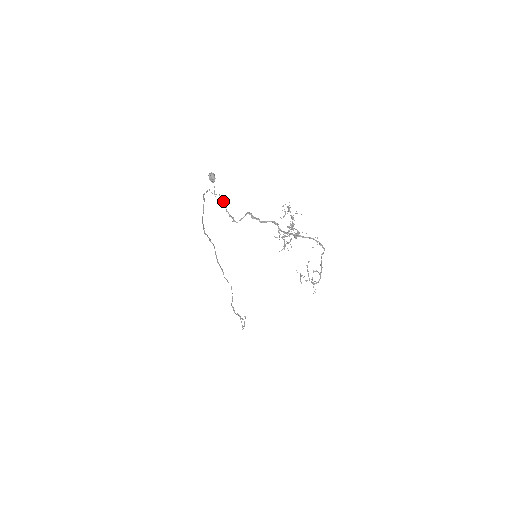
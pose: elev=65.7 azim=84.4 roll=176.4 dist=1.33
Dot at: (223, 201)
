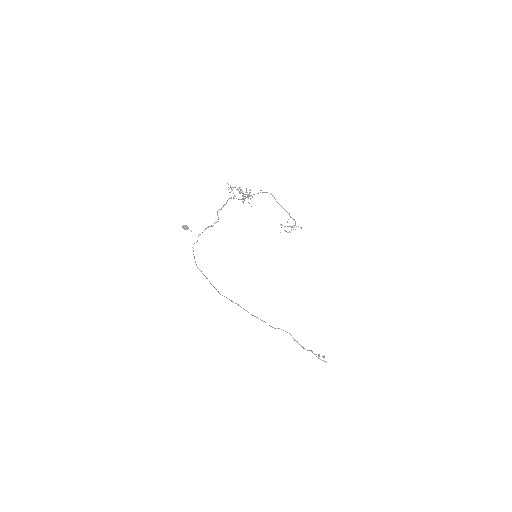
Dot at: occluded
